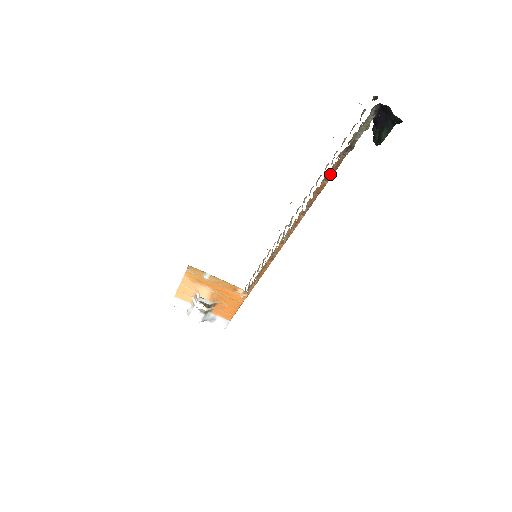
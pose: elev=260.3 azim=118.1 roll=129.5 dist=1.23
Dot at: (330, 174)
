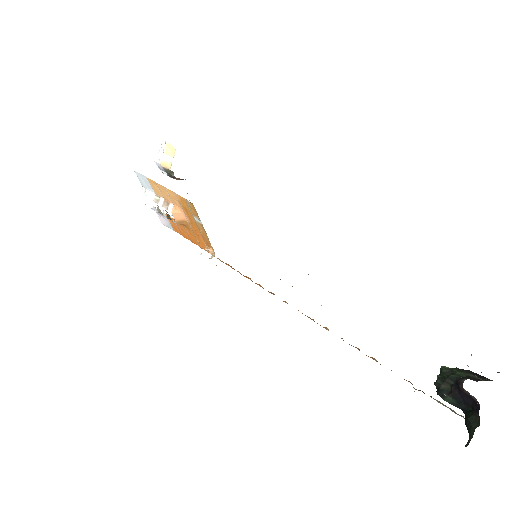
Dot at: occluded
